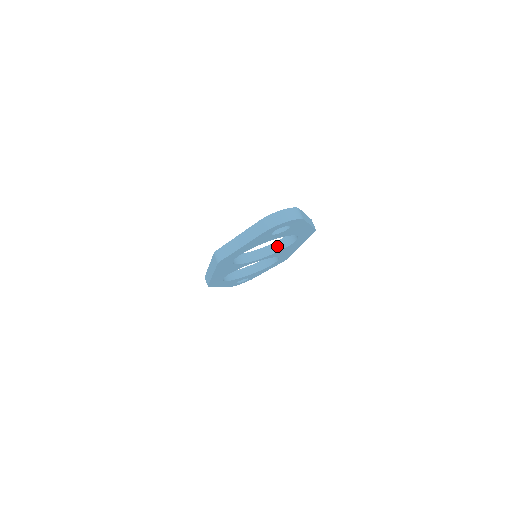
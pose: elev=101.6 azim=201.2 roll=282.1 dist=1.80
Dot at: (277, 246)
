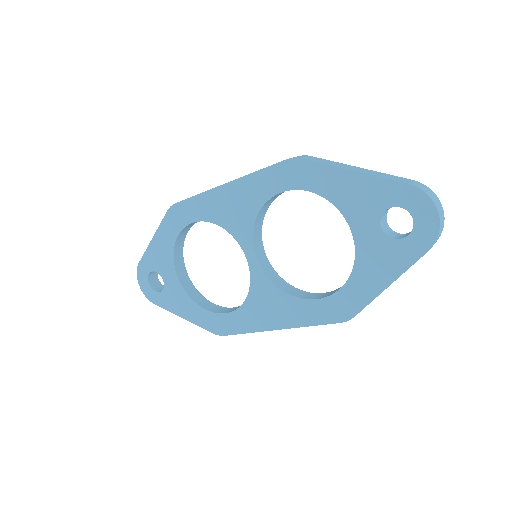
Dot at: (282, 283)
